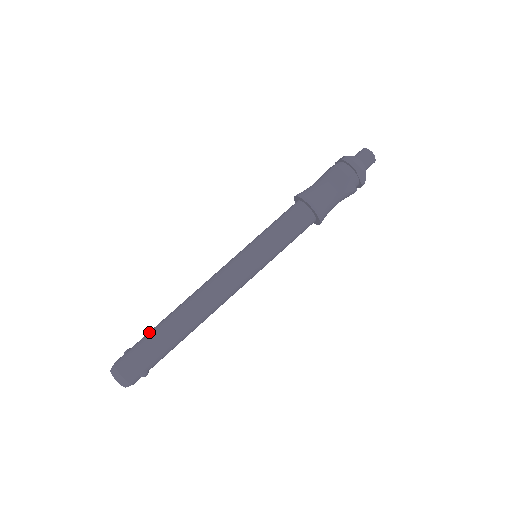
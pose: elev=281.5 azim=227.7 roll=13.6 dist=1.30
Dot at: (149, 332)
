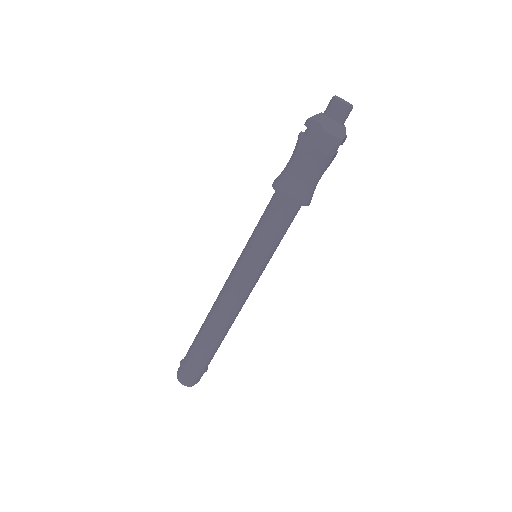
Dot at: (195, 351)
